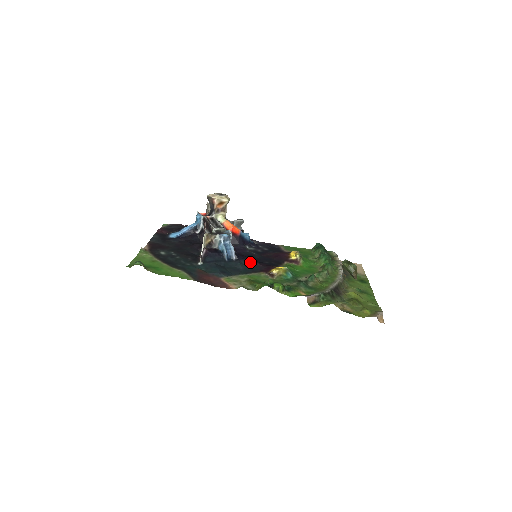
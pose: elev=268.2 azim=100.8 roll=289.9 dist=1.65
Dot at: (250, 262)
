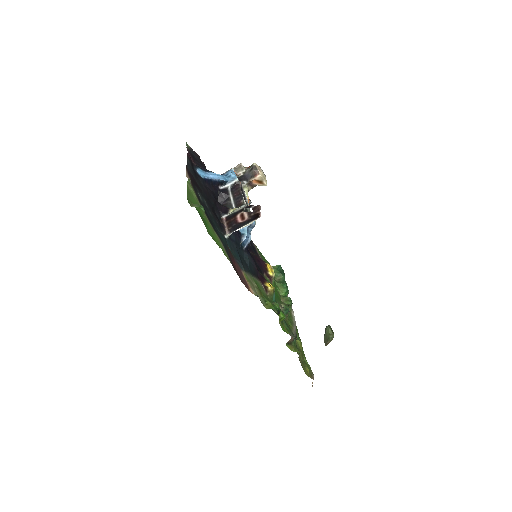
Dot at: (252, 260)
